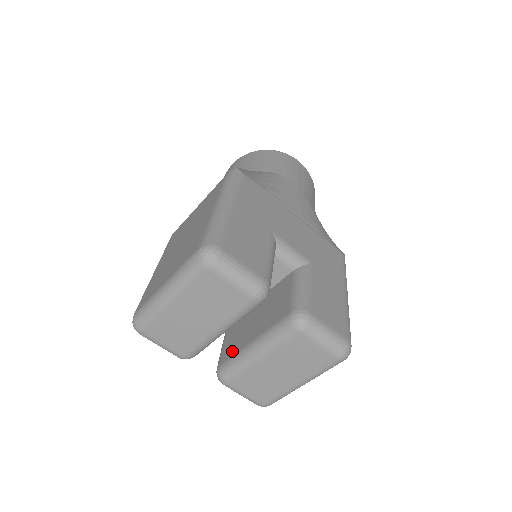
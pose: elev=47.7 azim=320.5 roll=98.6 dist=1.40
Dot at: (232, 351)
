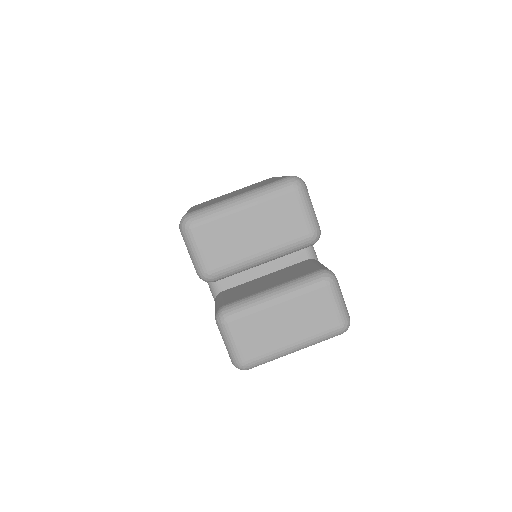
Dot at: (243, 296)
